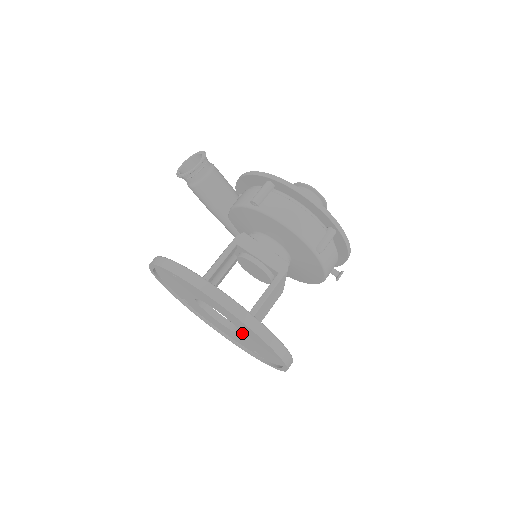
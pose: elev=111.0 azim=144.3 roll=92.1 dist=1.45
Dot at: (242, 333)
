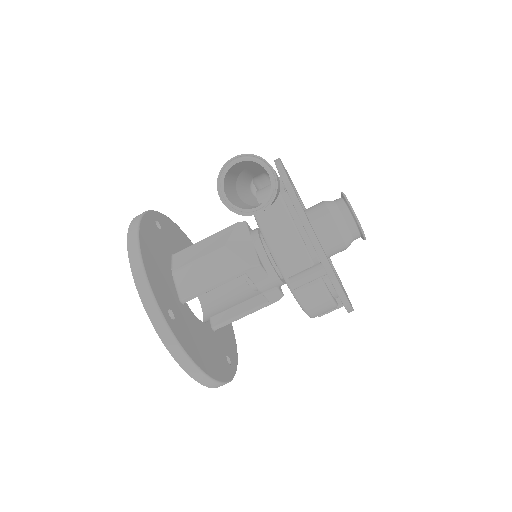
Dot at: (204, 316)
